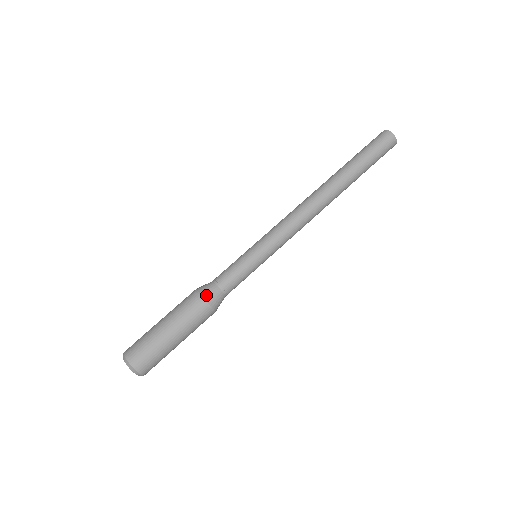
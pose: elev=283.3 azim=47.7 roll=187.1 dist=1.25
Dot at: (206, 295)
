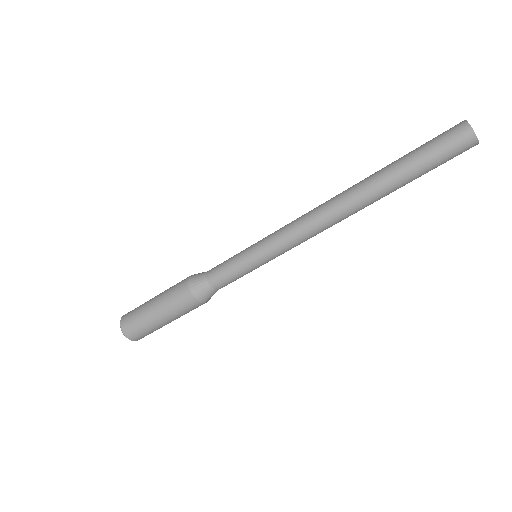
Dot at: (198, 296)
